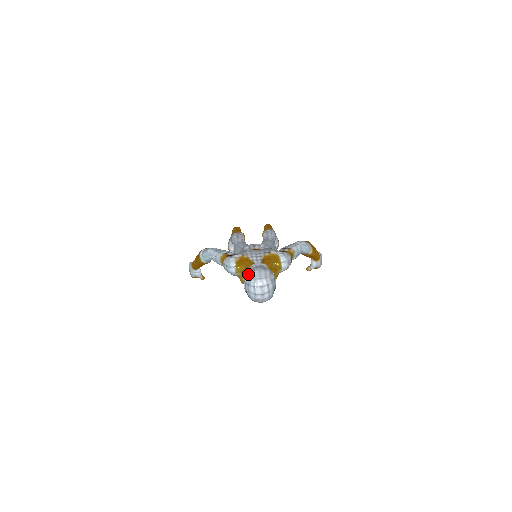
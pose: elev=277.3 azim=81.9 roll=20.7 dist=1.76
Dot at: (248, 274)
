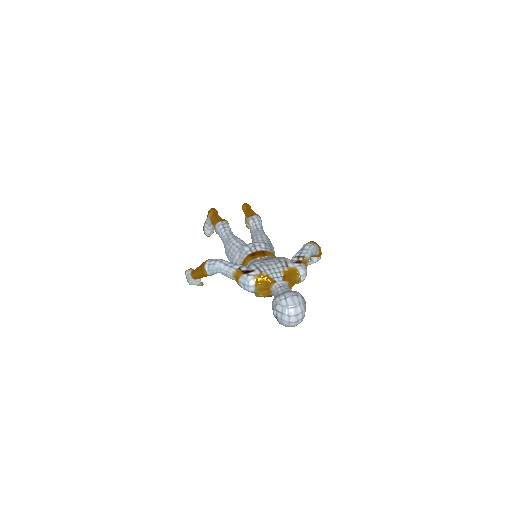
Dot at: (280, 302)
